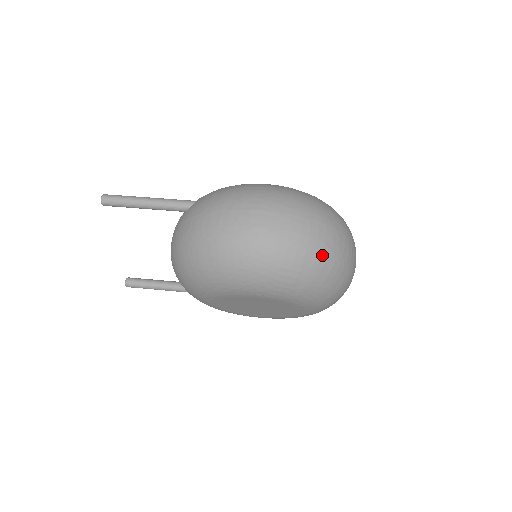
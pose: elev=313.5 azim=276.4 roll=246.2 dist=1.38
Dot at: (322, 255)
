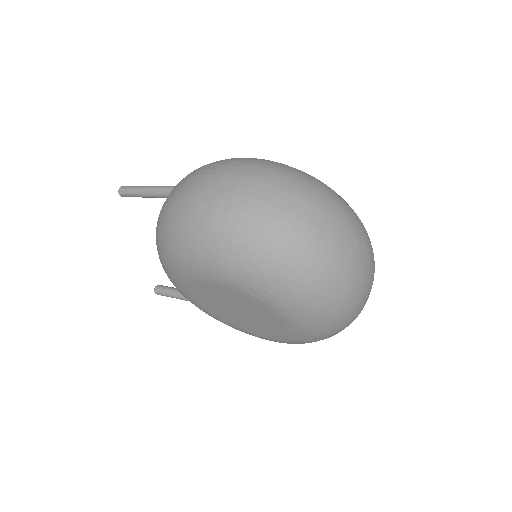
Dot at: (275, 226)
